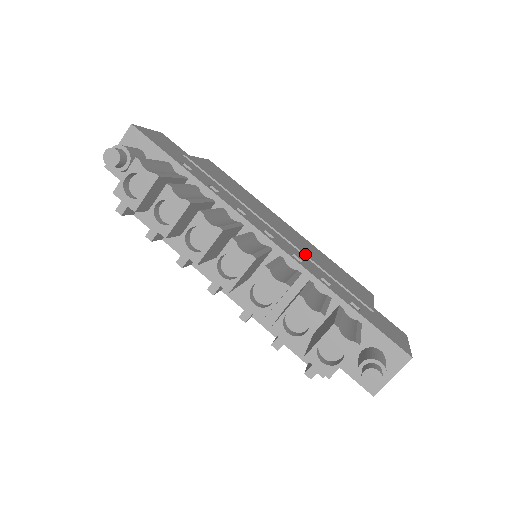
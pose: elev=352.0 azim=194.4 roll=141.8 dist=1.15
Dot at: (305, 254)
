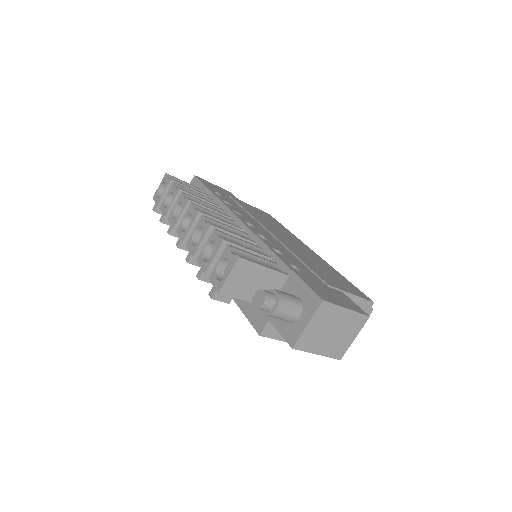
Dot at: (286, 246)
